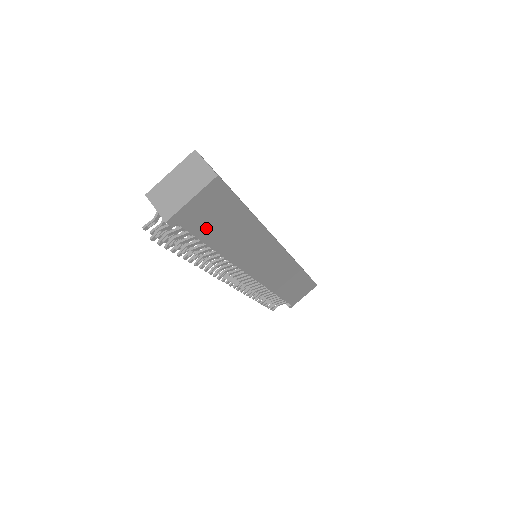
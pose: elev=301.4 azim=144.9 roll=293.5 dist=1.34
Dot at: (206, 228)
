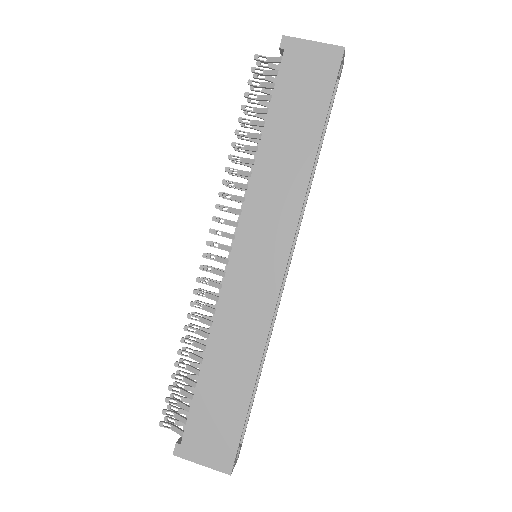
Dot at: (288, 91)
